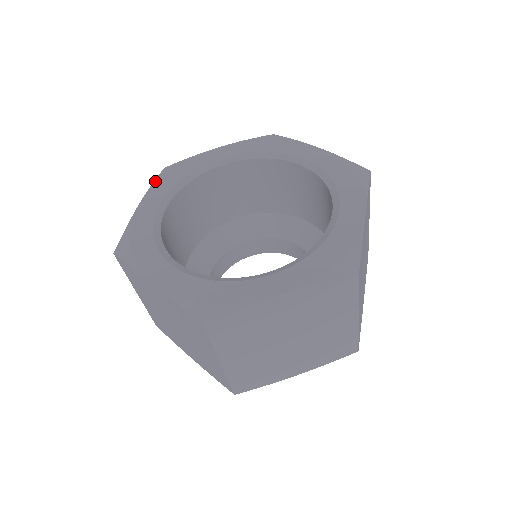
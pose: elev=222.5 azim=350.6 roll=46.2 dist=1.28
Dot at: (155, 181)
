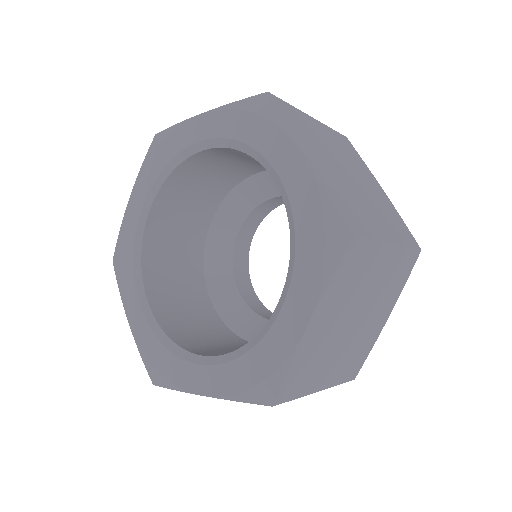
Dot at: (118, 284)
